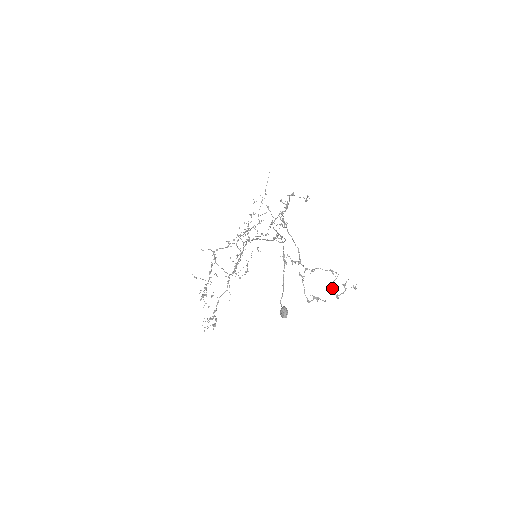
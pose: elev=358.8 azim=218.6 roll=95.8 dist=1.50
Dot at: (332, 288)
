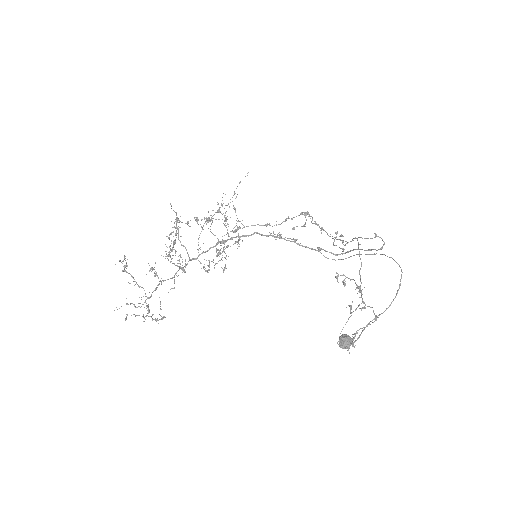
Dot at: (352, 336)
